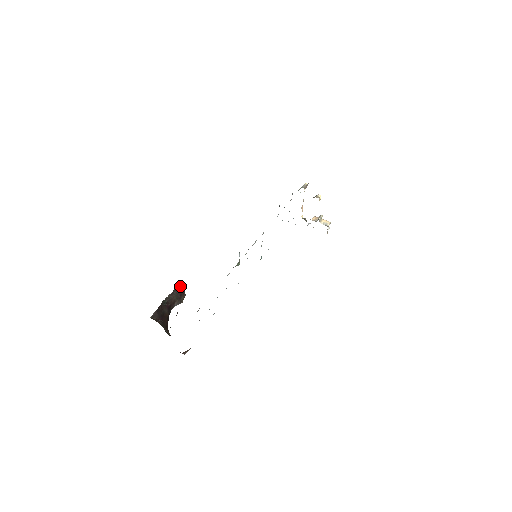
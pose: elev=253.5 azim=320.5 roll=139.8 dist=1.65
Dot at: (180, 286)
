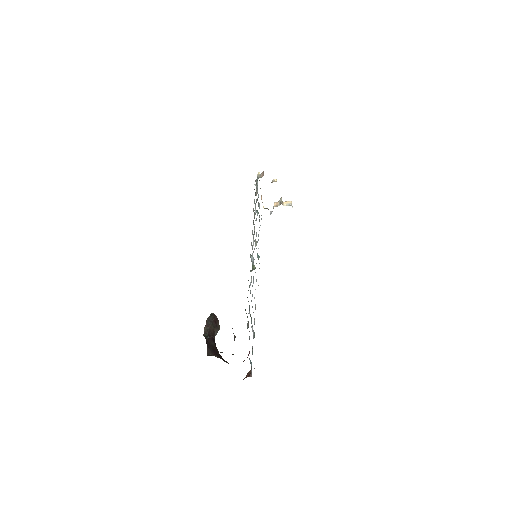
Dot at: (210, 314)
